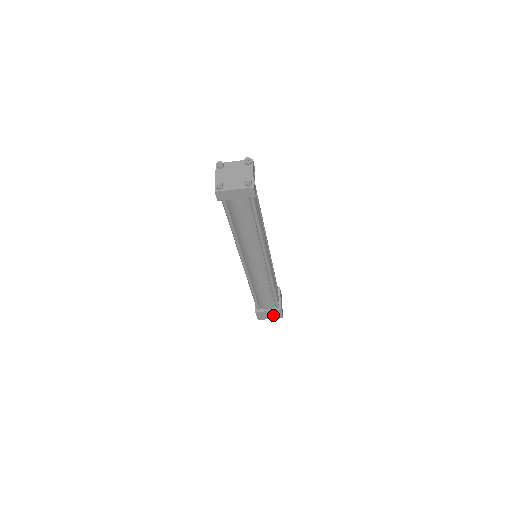
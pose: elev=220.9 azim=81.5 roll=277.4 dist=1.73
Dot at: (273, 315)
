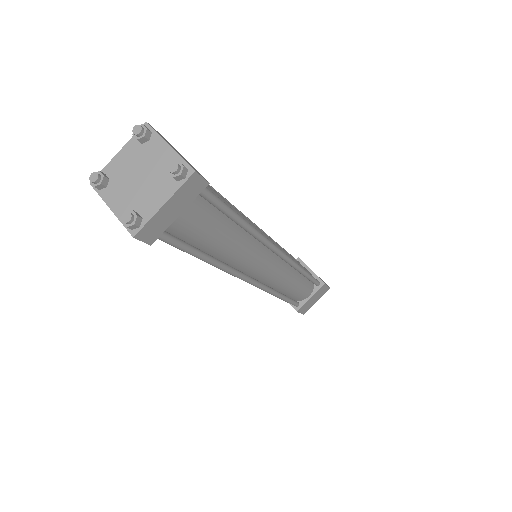
Dot at: (318, 296)
